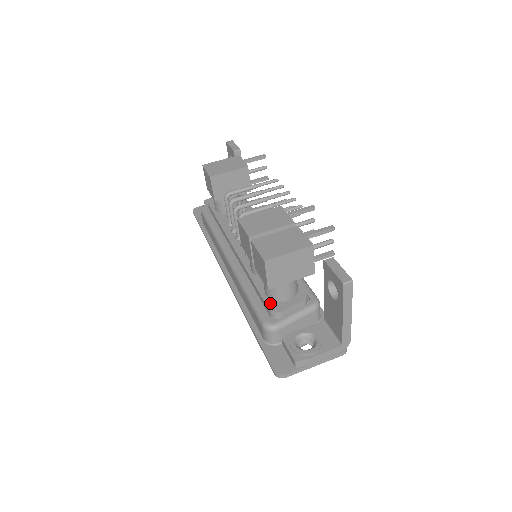
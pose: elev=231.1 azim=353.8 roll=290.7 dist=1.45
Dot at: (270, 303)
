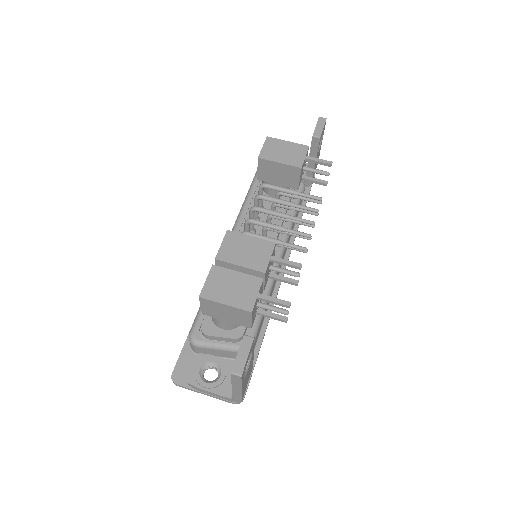
Dot at: (208, 320)
